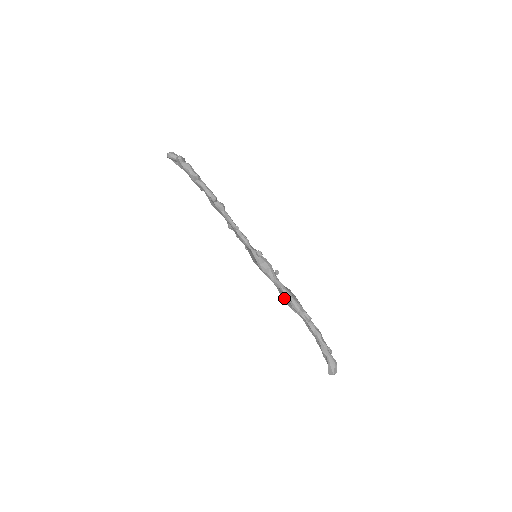
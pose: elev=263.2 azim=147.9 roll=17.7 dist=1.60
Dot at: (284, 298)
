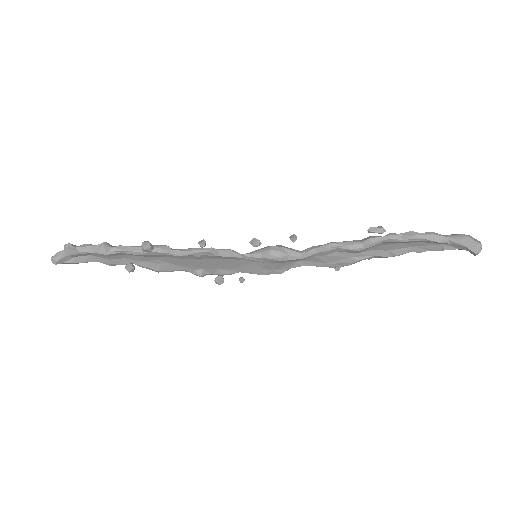
Dot at: (333, 263)
